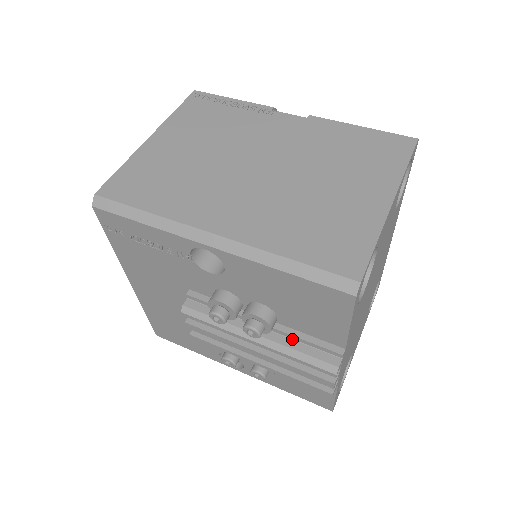
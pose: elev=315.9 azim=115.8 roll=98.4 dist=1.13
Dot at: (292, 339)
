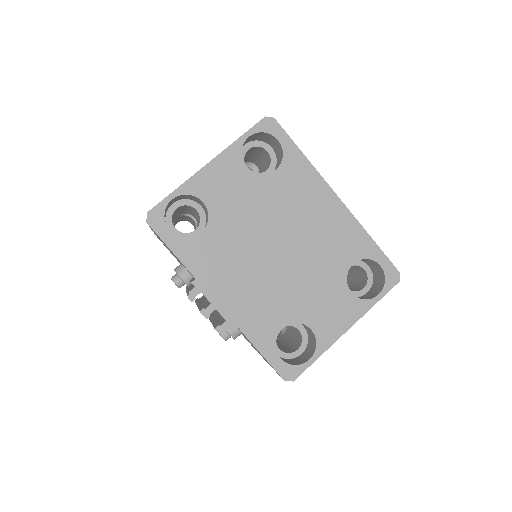
Dot at: (193, 285)
